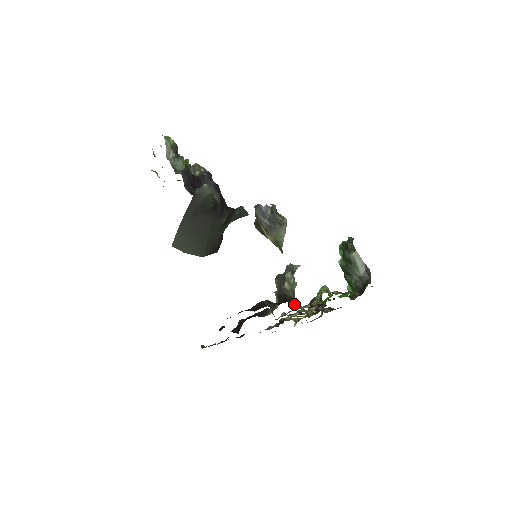
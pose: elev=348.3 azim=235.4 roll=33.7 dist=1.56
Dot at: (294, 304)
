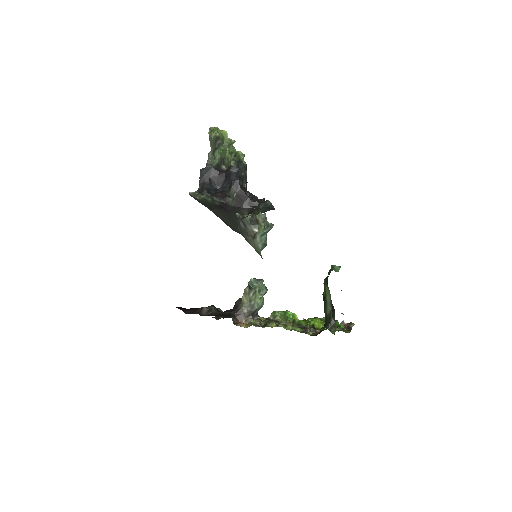
Dot at: (242, 317)
